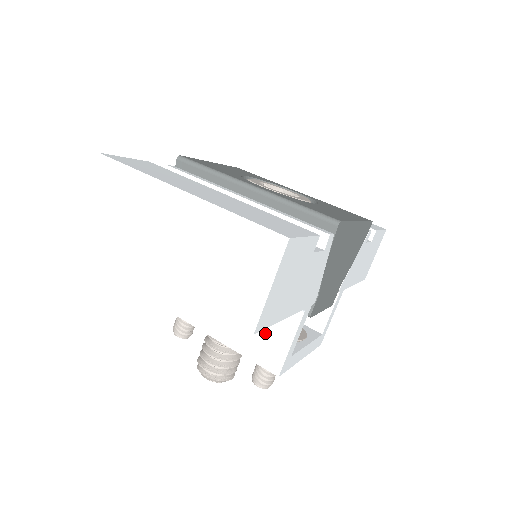
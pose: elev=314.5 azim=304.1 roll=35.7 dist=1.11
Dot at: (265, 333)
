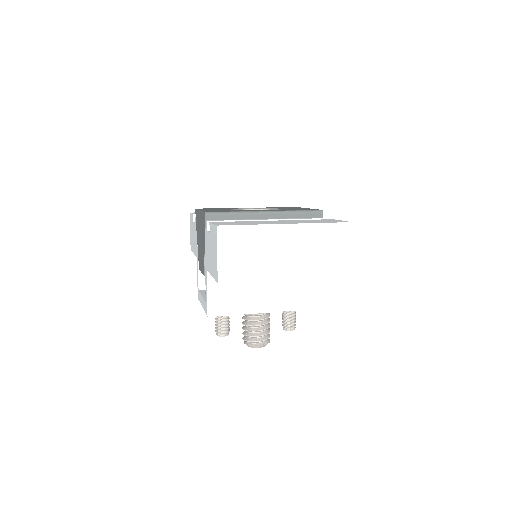
Dot at: (304, 290)
